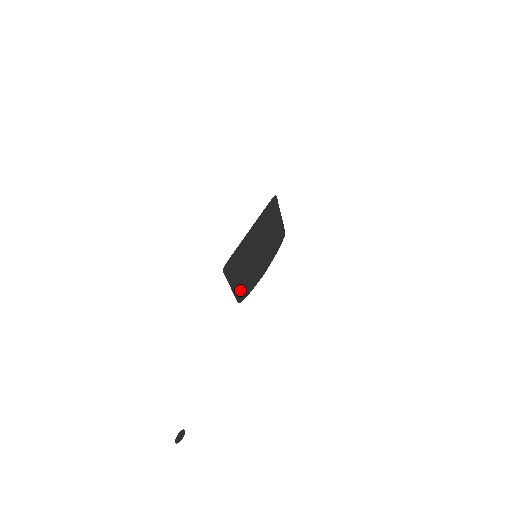
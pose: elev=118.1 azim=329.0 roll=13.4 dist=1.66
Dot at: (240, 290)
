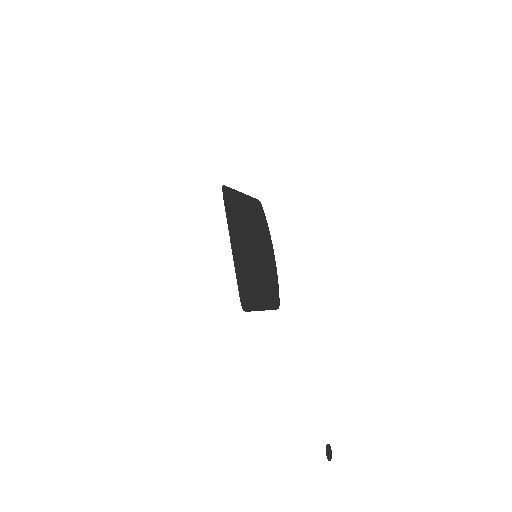
Dot at: (270, 299)
